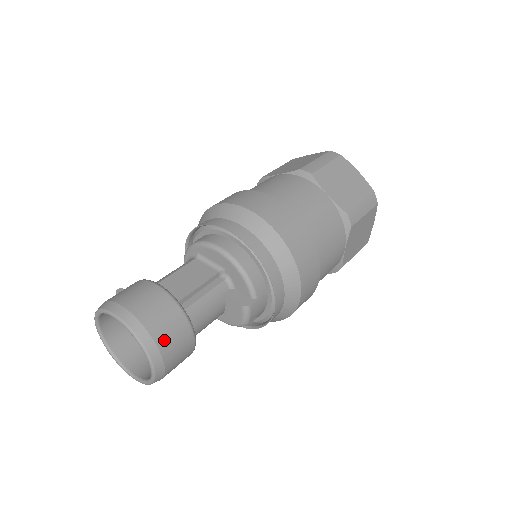
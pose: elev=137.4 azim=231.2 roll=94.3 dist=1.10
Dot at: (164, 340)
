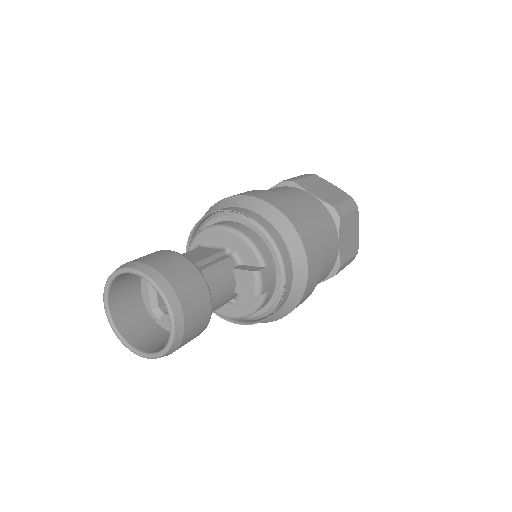
Dot at: (181, 287)
